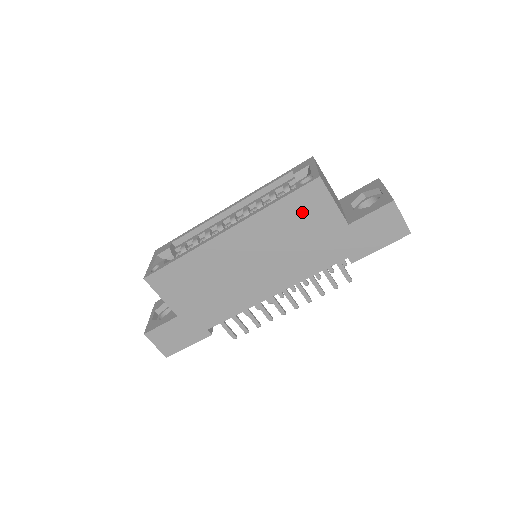
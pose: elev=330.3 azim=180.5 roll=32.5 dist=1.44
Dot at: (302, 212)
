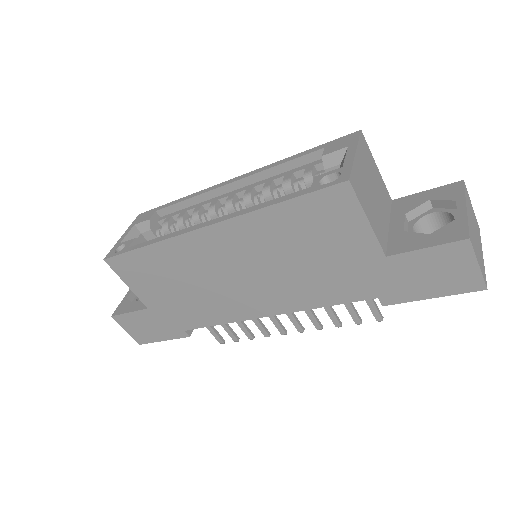
Dot at: (315, 225)
